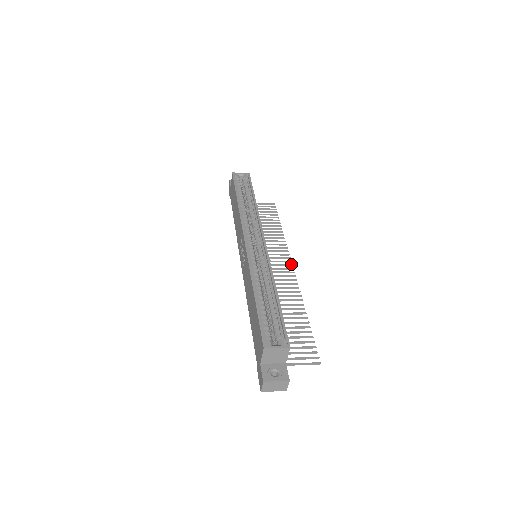
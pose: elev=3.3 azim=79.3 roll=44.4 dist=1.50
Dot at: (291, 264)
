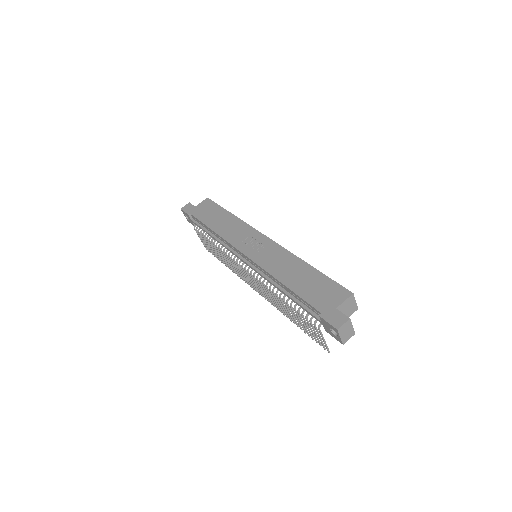
Dot at: occluded
